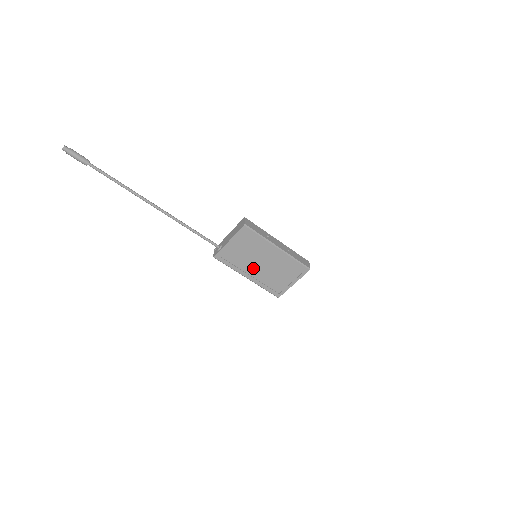
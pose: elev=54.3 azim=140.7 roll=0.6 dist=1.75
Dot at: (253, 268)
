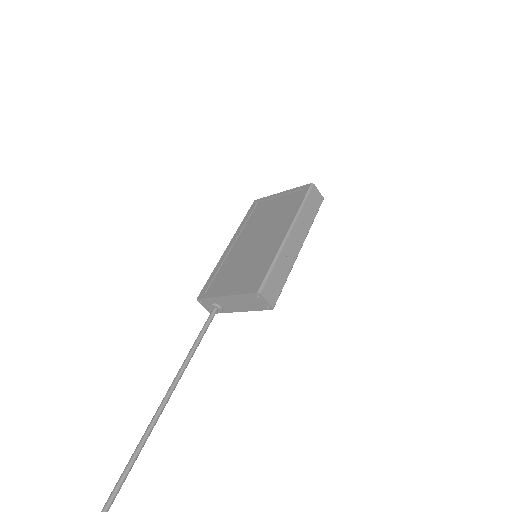
Dot at: occluded
